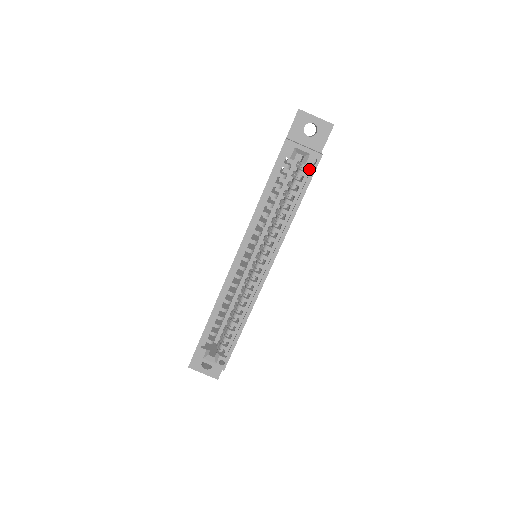
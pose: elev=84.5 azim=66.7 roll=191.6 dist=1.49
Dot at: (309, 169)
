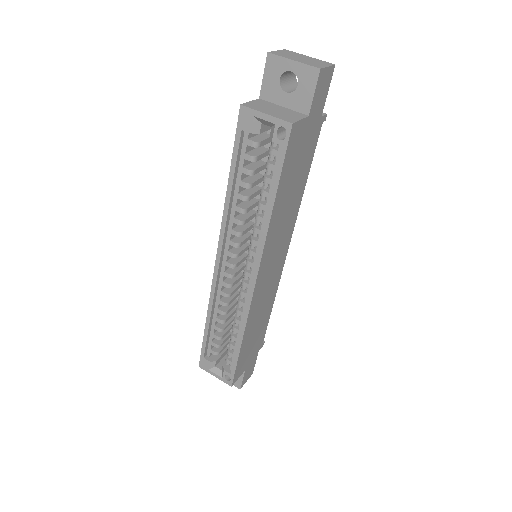
Dot at: (281, 145)
